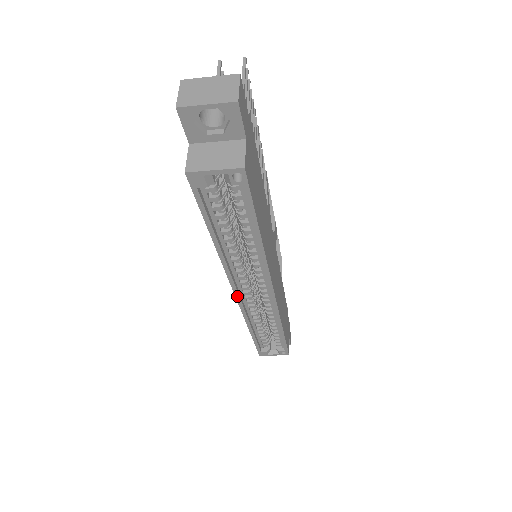
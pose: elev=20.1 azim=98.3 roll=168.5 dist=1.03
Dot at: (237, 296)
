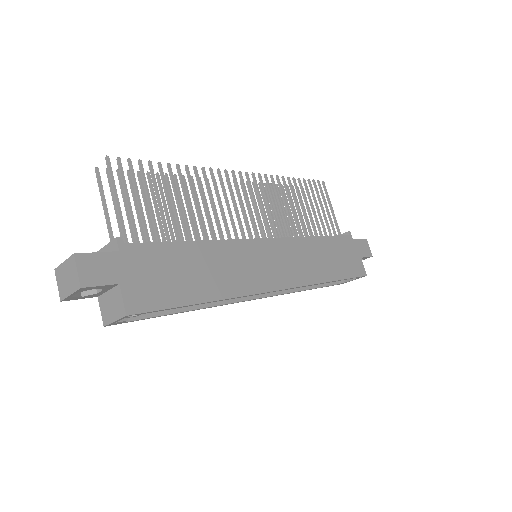
Dot at: occluded
